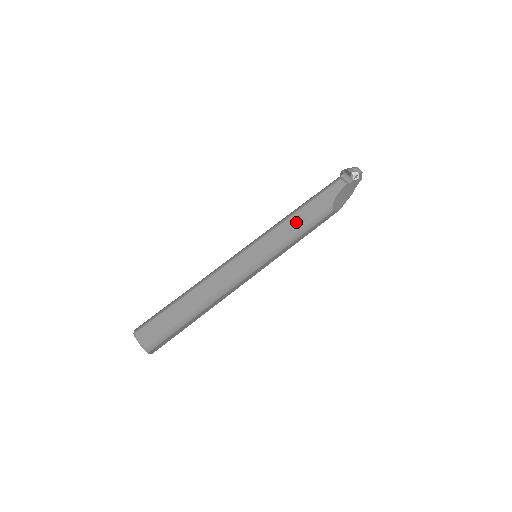
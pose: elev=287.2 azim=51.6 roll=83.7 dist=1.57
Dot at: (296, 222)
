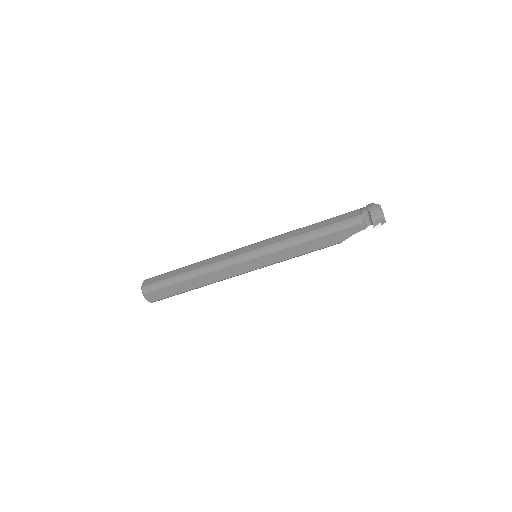
Dot at: (301, 250)
